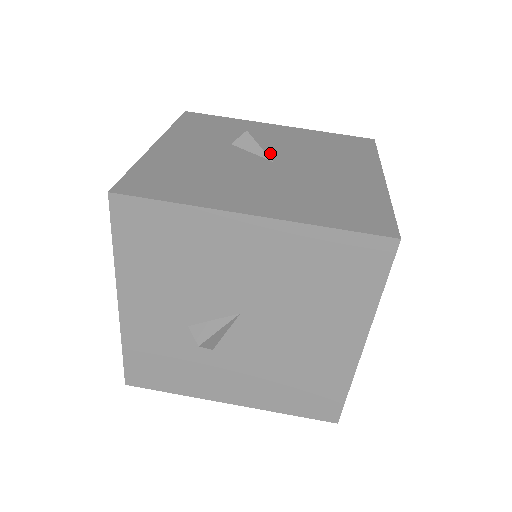
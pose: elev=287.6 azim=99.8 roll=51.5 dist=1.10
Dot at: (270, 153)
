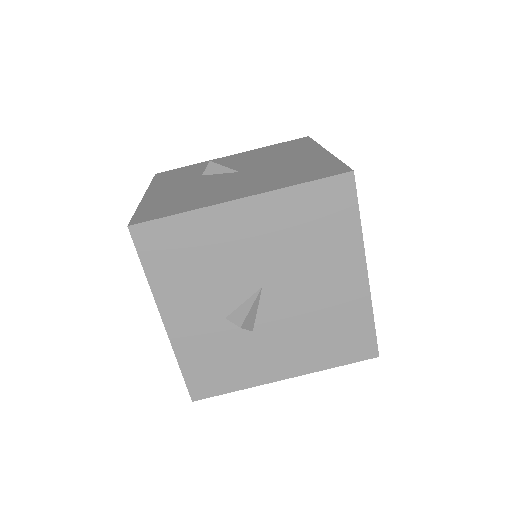
Dot at: (234, 169)
